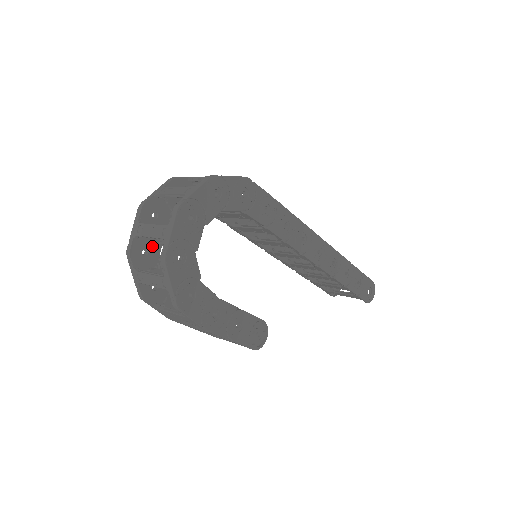
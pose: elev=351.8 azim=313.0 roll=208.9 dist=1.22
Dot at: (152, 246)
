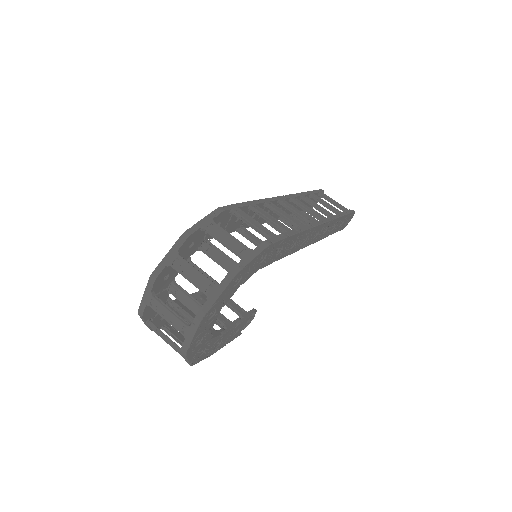
Dot at: (162, 298)
